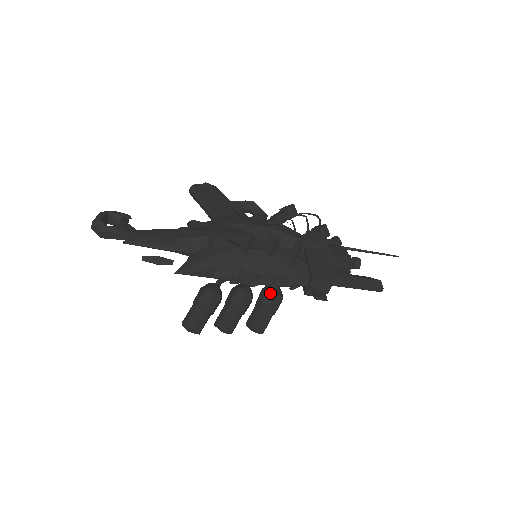
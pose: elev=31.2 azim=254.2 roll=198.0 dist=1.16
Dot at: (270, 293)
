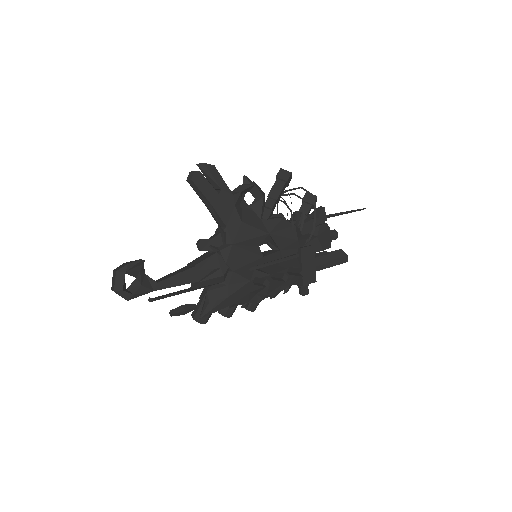
Dot at: occluded
